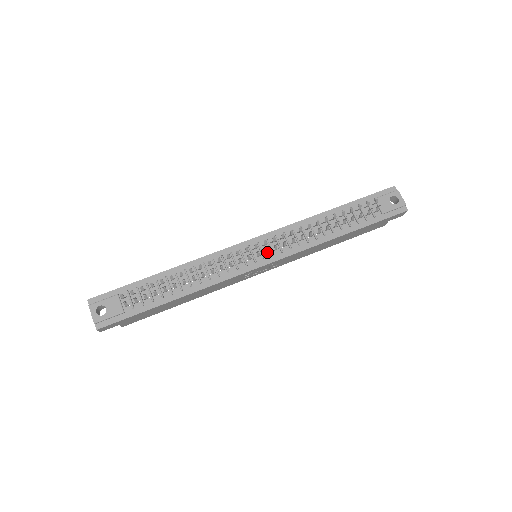
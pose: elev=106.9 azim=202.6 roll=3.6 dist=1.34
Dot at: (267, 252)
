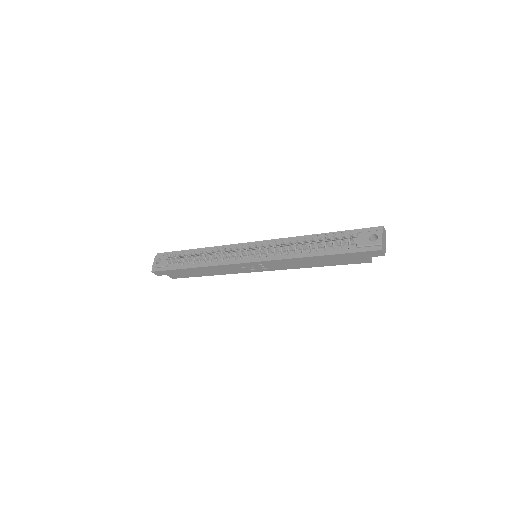
Dot at: (257, 253)
